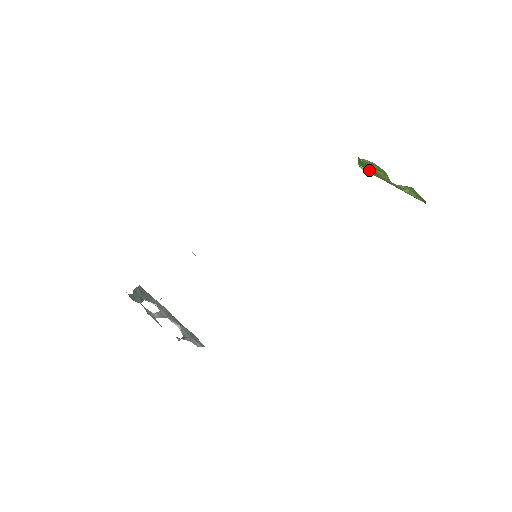
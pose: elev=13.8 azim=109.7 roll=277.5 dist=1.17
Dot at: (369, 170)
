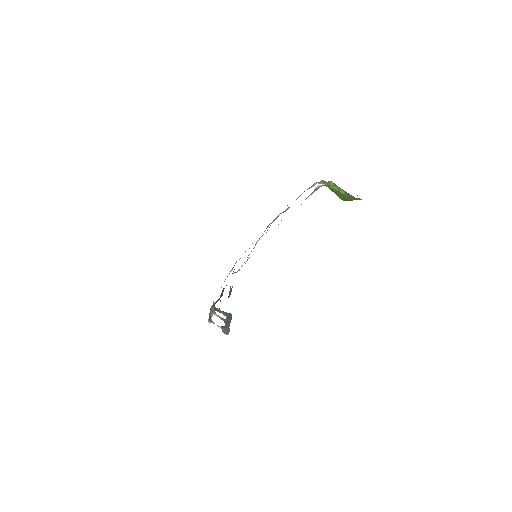
Dot at: (338, 195)
